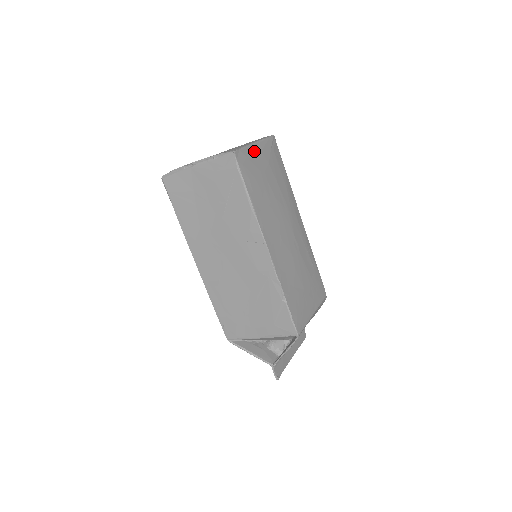
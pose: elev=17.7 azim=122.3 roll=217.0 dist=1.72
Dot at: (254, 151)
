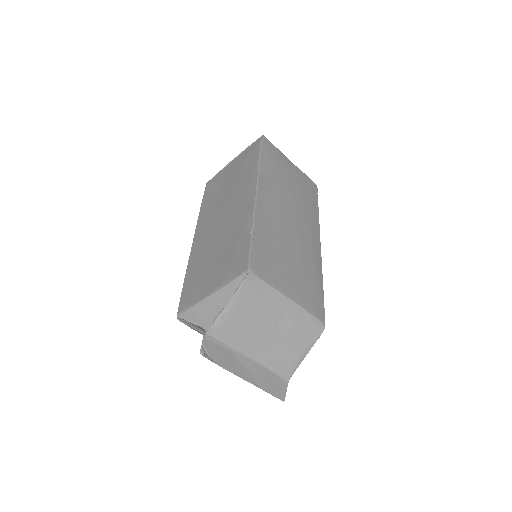
Dot at: (285, 159)
